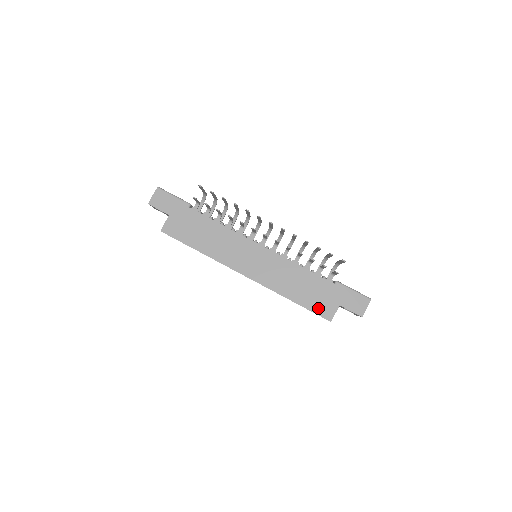
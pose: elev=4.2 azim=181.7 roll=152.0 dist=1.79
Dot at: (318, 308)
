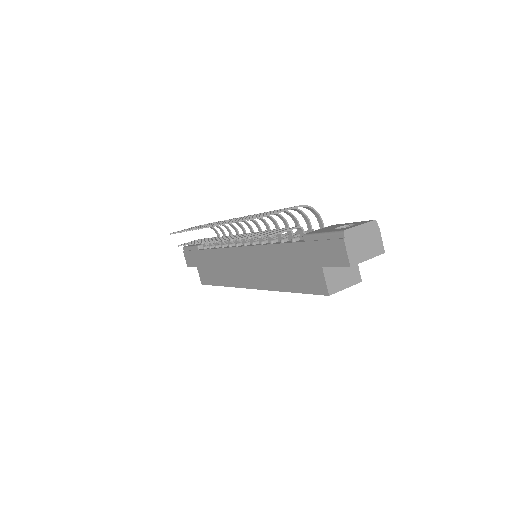
Dot at: (309, 285)
